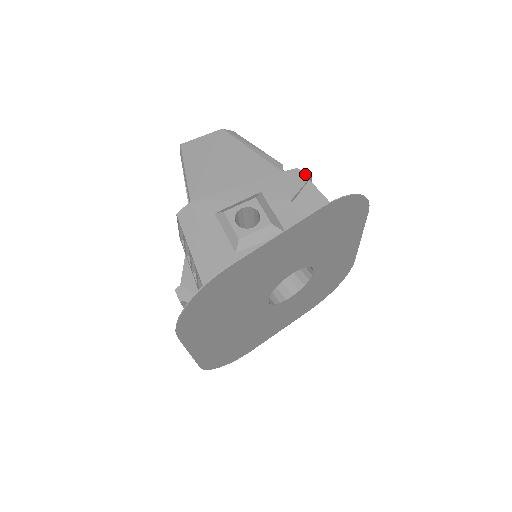
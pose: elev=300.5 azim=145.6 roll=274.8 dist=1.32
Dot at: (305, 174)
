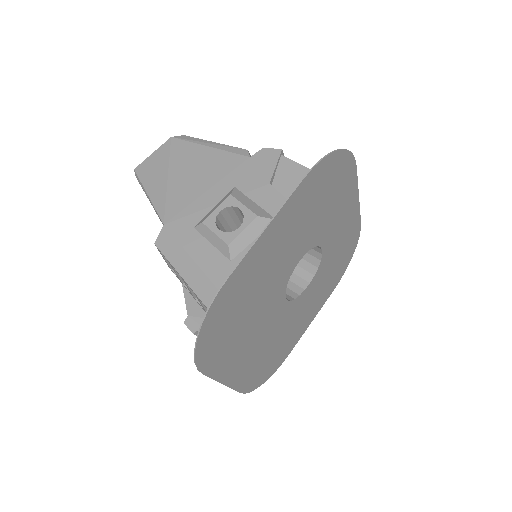
Dot at: (274, 151)
